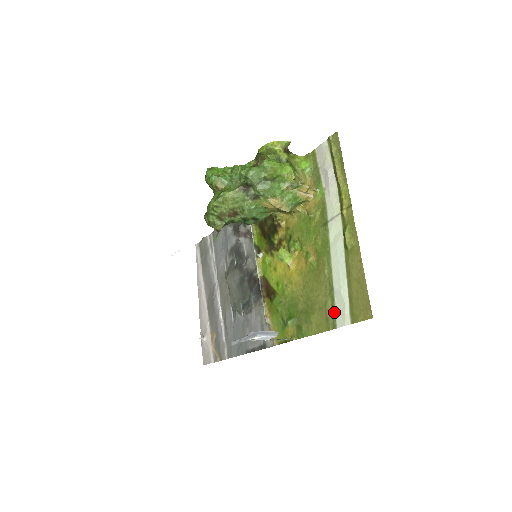
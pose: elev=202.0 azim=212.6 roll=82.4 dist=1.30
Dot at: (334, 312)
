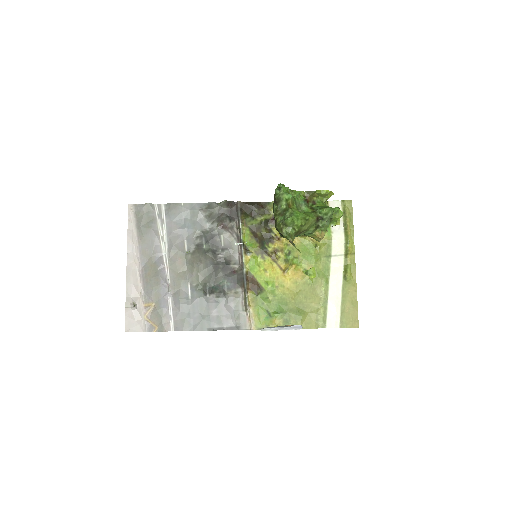
Dot at: (325, 317)
